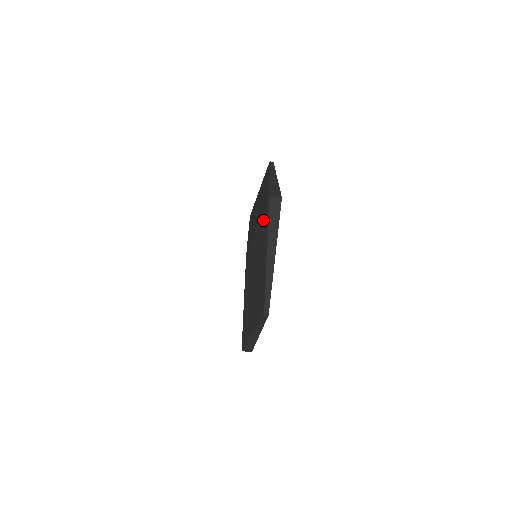
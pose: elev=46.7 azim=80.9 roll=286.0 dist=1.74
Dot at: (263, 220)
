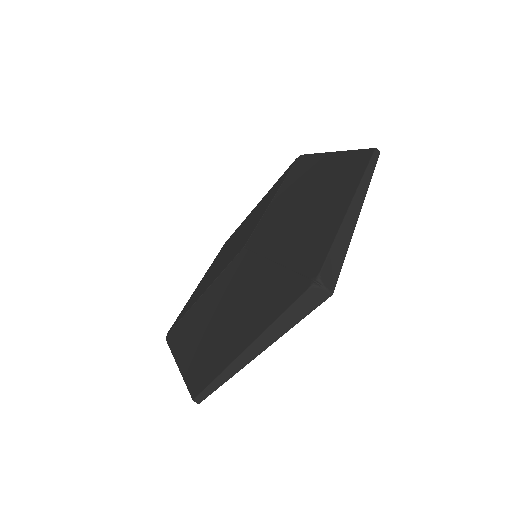
Dot at: (284, 283)
